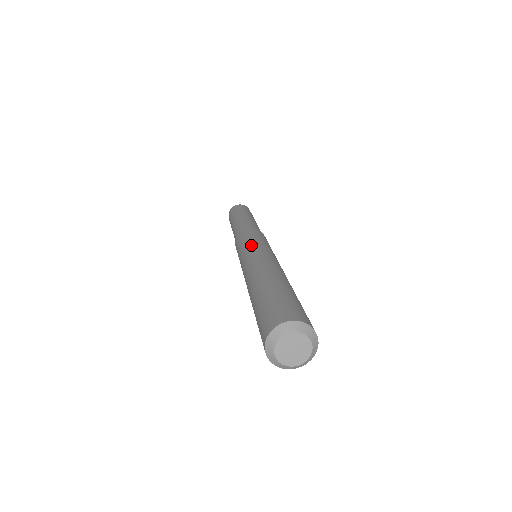
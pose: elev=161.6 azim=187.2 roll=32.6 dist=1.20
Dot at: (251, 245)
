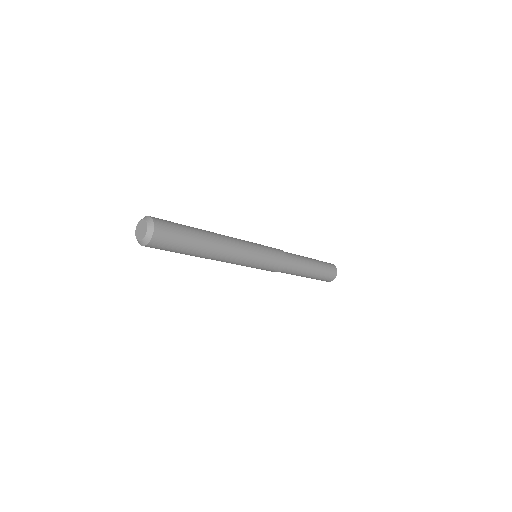
Dot at: occluded
